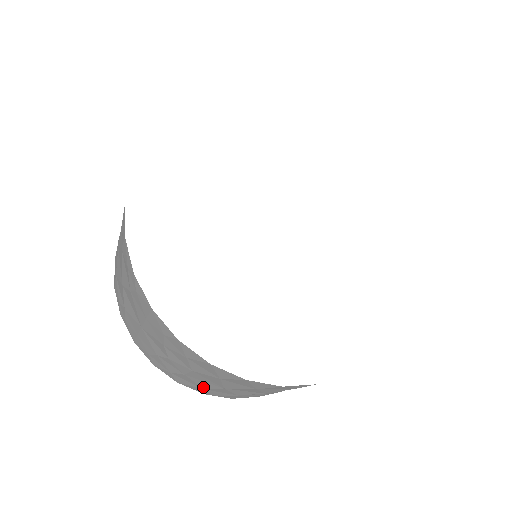
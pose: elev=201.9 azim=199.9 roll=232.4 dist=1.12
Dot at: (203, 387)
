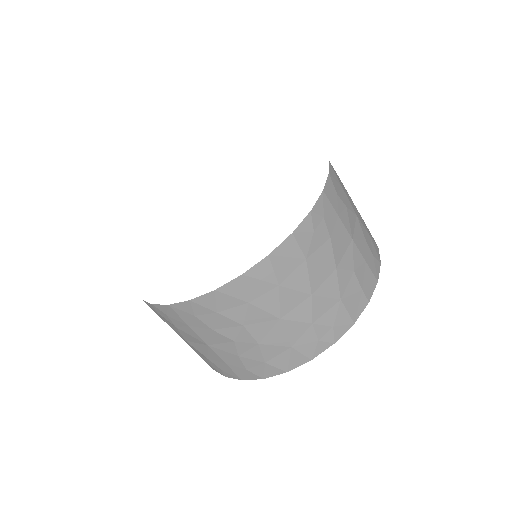
Dot at: (286, 344)
